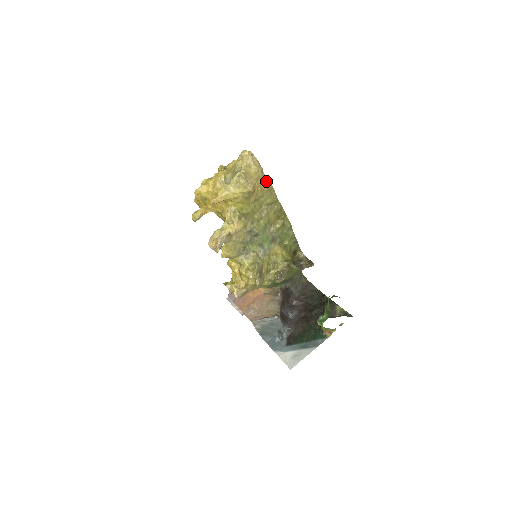
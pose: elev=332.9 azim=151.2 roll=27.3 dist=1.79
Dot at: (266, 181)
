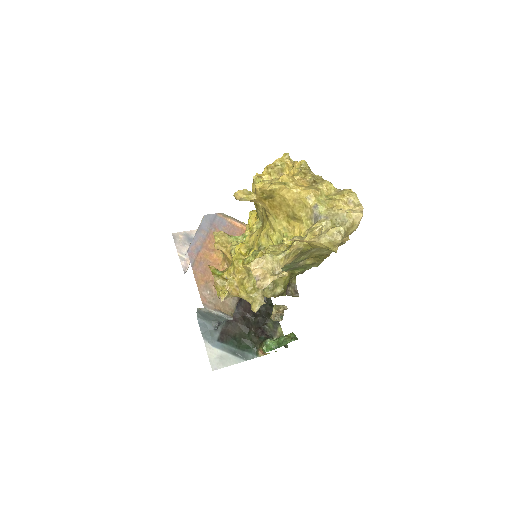
Dot at: (347, 239)
